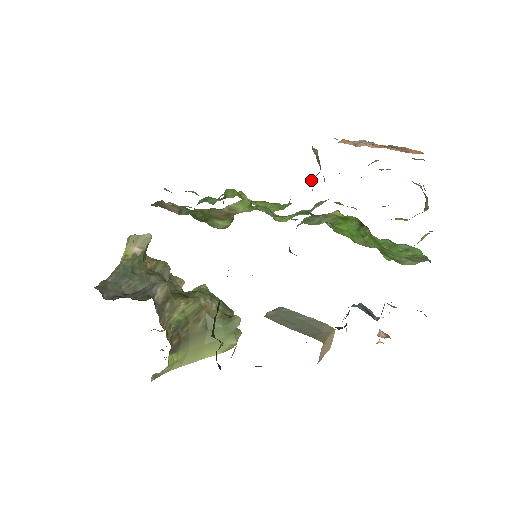
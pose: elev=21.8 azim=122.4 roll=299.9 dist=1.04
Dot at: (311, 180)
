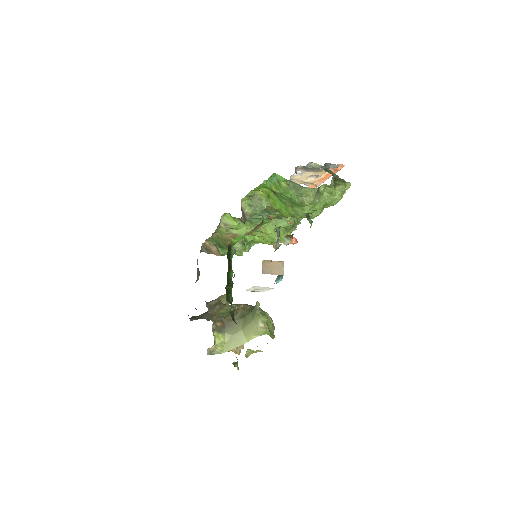
Dot at: occluded
